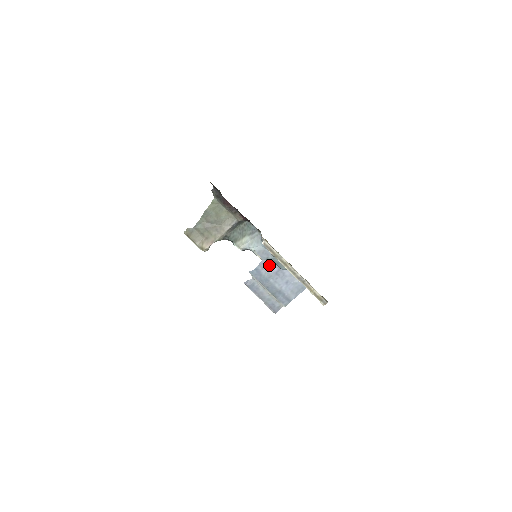
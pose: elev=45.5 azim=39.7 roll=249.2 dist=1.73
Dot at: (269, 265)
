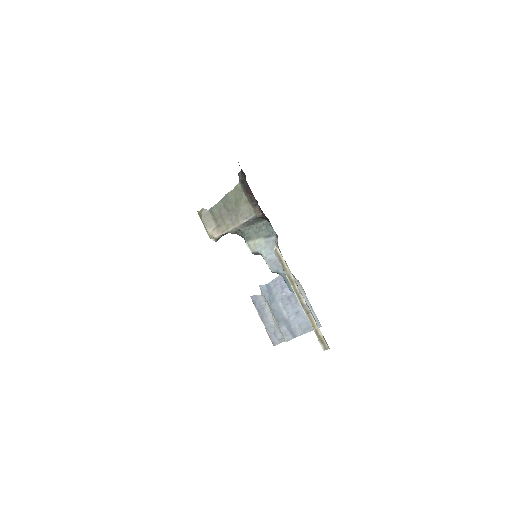
Dot at: (283, 285)
